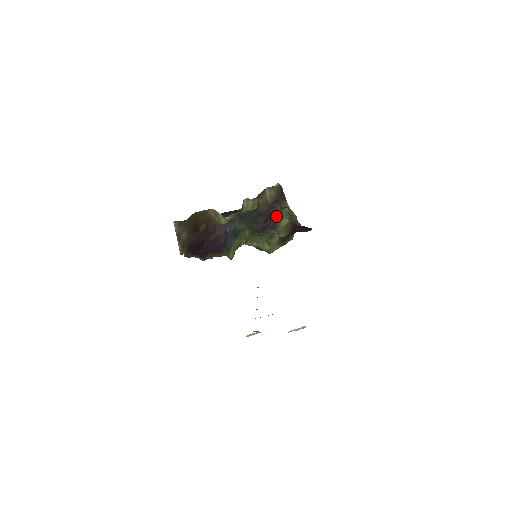
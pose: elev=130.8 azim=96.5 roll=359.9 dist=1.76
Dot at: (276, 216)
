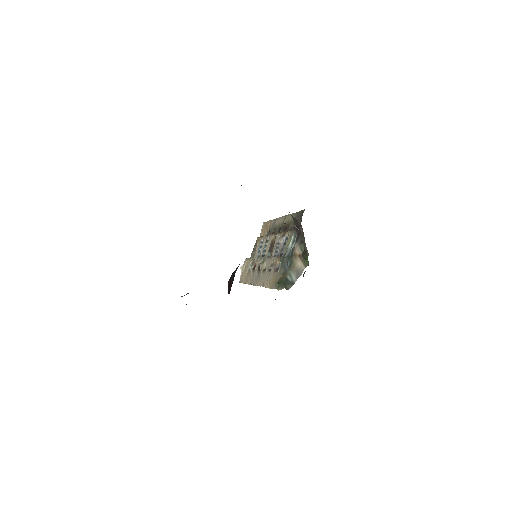
Dot at: occluded
